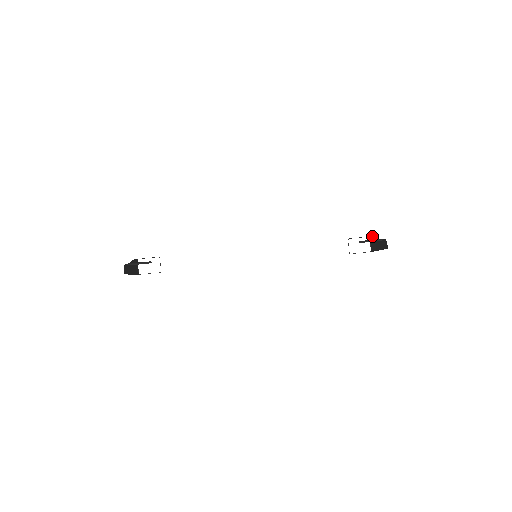
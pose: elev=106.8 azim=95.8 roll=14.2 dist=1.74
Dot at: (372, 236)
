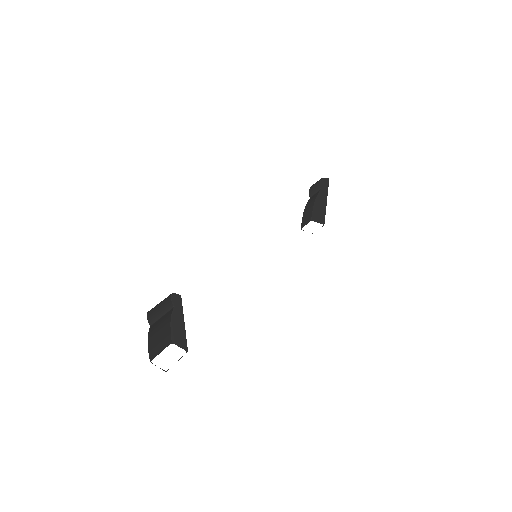
Dot at: (312, 212)
